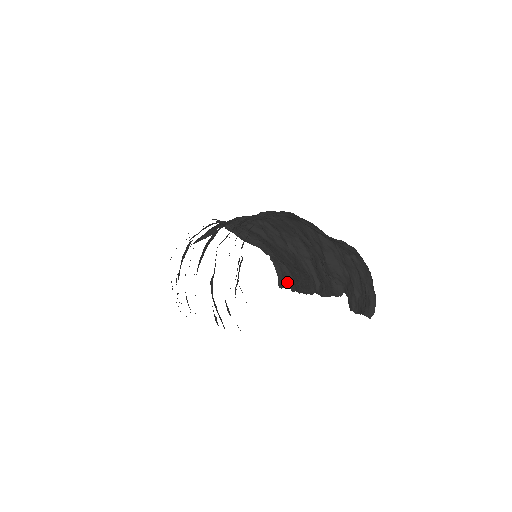
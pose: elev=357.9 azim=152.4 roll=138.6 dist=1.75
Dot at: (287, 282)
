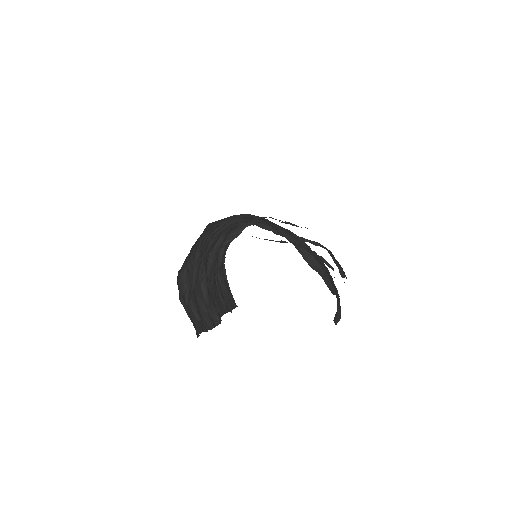
Dot at: occluded
